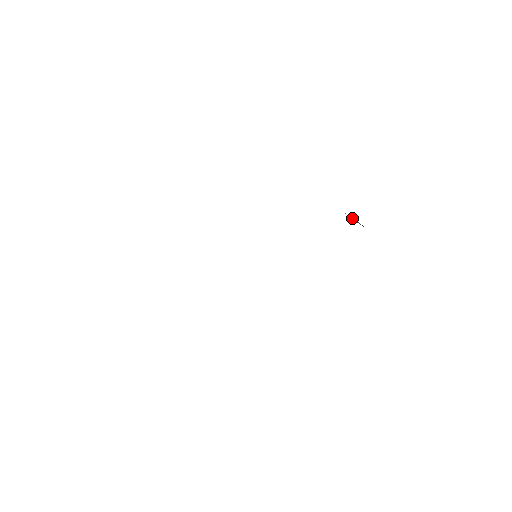
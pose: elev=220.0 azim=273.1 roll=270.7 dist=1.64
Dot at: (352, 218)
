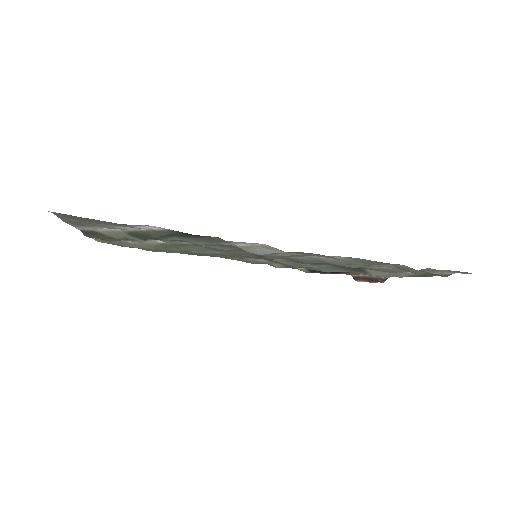
Dot at: (365, 280)
